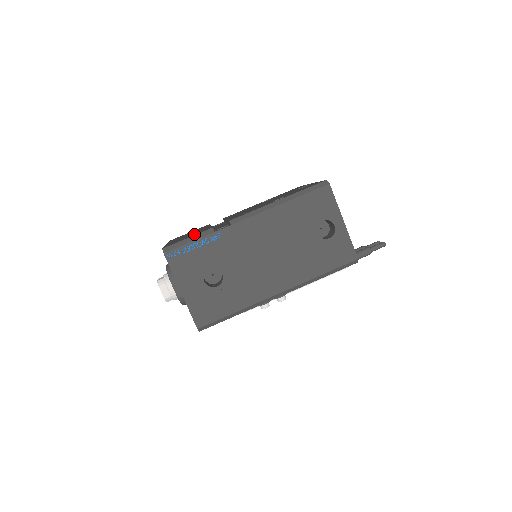
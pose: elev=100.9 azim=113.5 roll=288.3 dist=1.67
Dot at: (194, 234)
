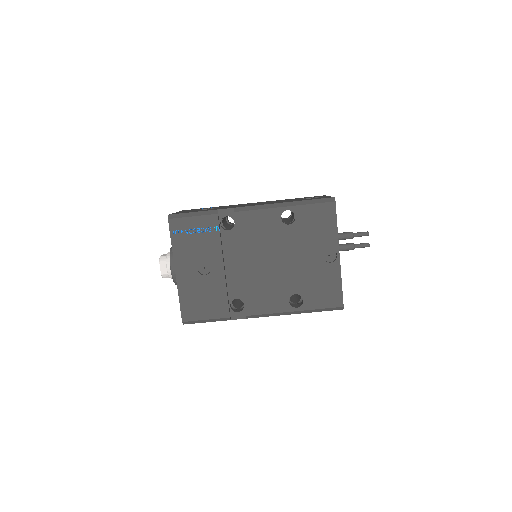
Dot at: (211, 308)
